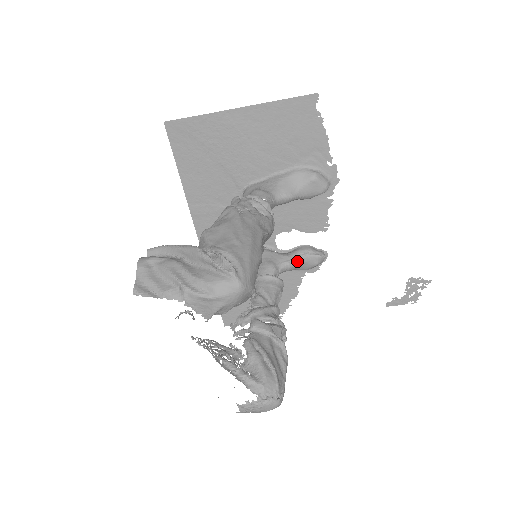
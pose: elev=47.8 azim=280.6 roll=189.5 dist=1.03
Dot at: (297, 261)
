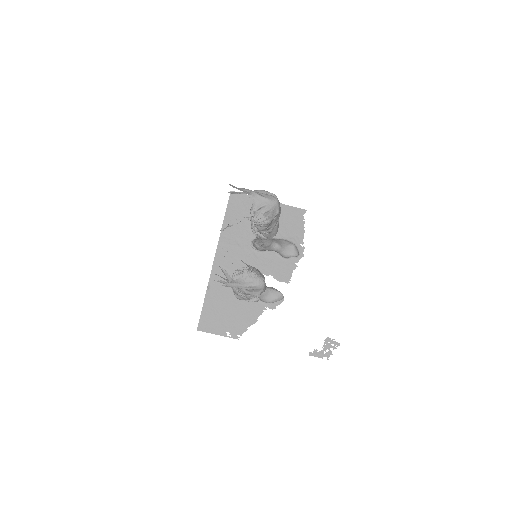
Dot at: (268, 289)
